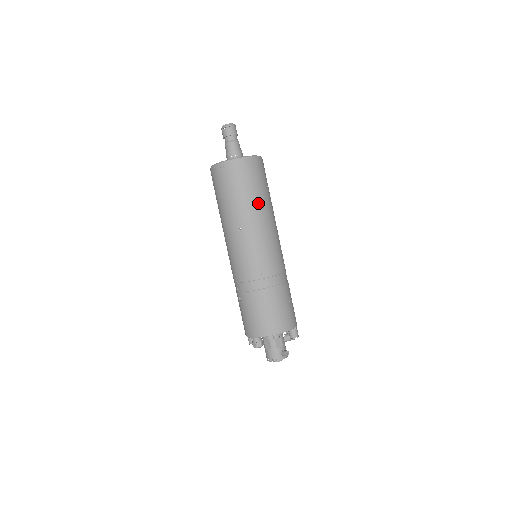
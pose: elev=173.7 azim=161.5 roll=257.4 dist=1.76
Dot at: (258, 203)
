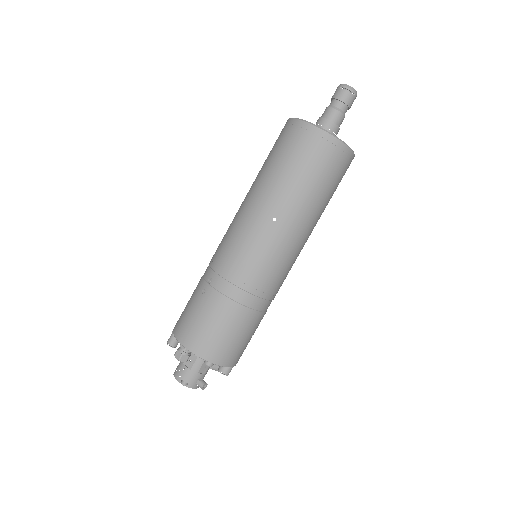
Dot at: (315, 207)
